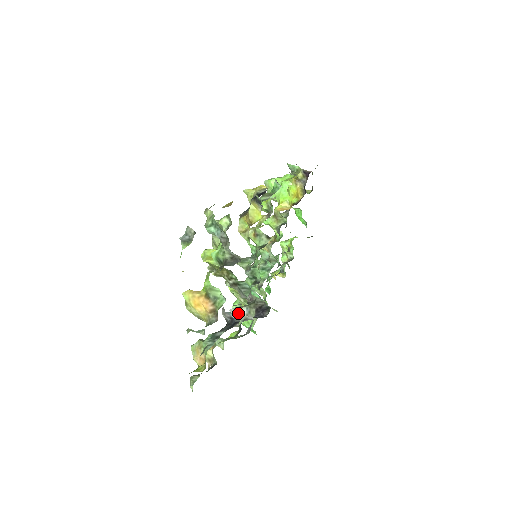
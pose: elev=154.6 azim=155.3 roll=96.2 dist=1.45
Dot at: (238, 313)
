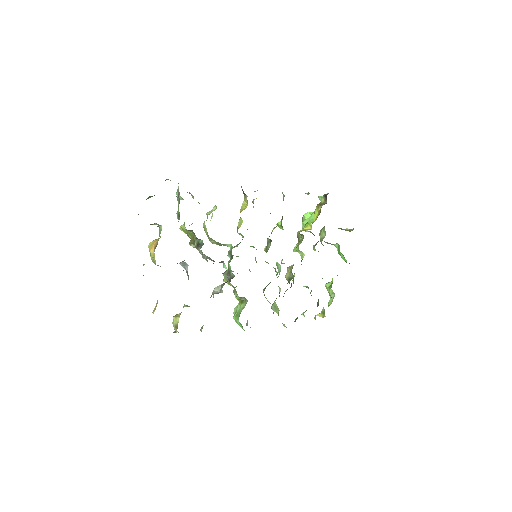
Dot at: (214, 290)
